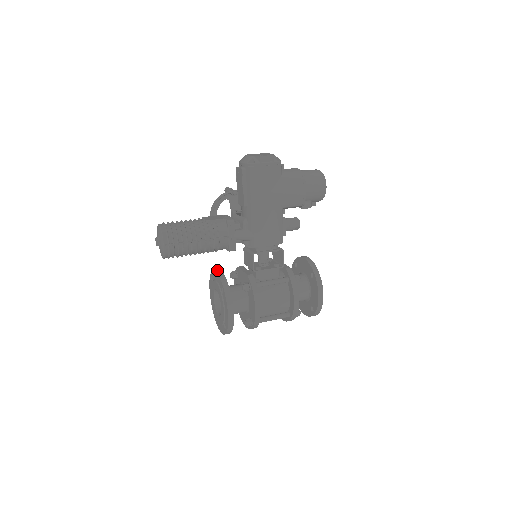
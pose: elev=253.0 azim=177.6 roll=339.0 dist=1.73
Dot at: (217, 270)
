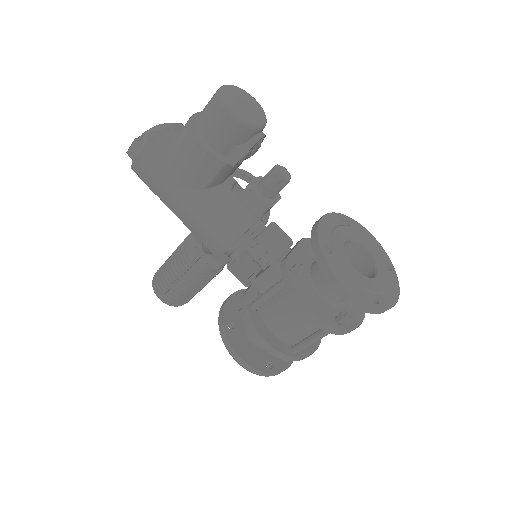
Dot at: (230, 295)
